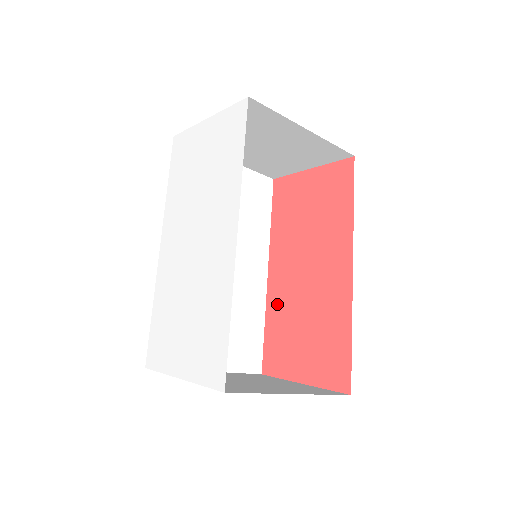
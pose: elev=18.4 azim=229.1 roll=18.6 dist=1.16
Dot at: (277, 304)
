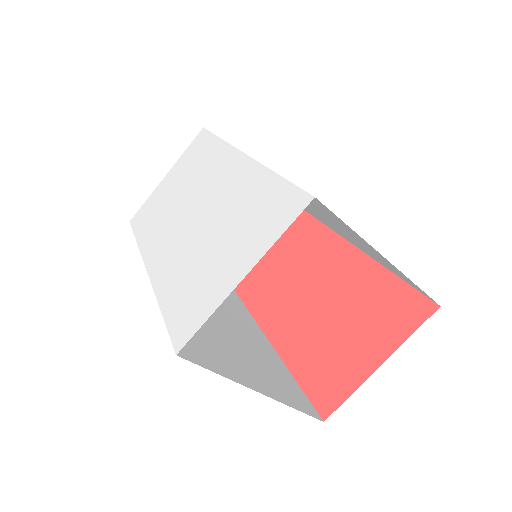
Dot at: (295, 345)
